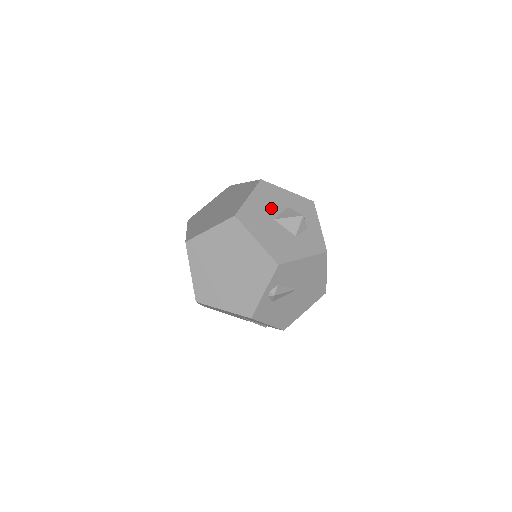
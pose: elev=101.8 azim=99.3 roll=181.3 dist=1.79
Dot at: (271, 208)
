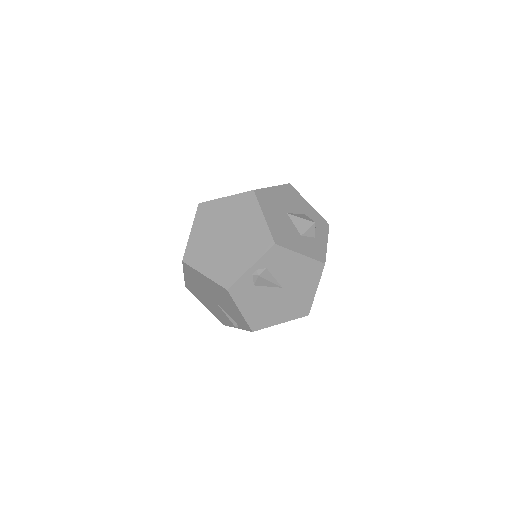
Dot at: (289, 205)
